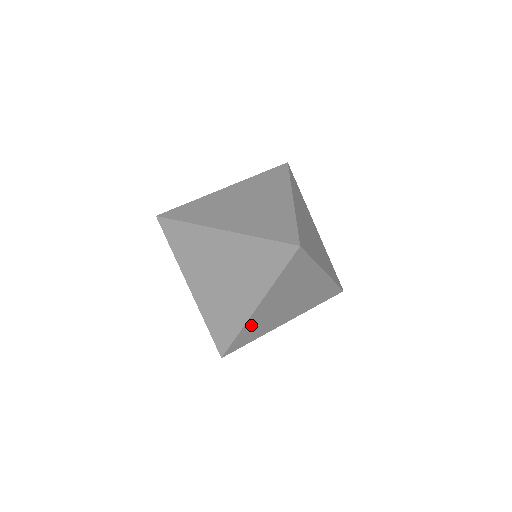
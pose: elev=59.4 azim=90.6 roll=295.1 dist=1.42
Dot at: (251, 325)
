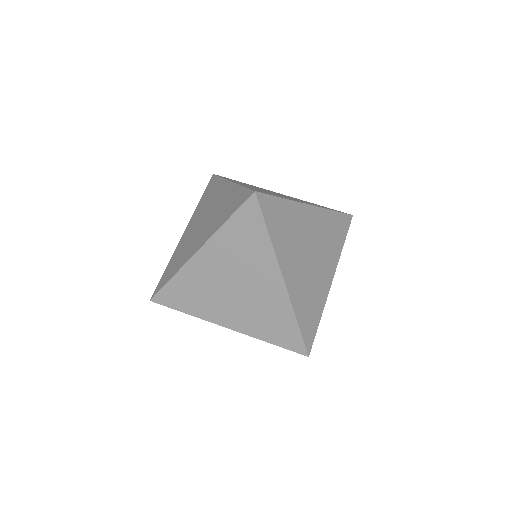
Dot at: occluded
